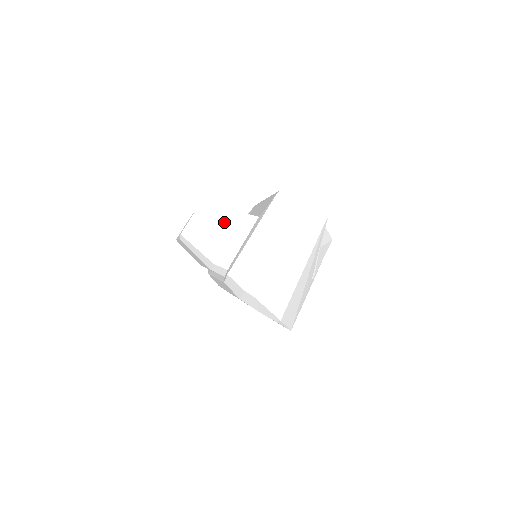
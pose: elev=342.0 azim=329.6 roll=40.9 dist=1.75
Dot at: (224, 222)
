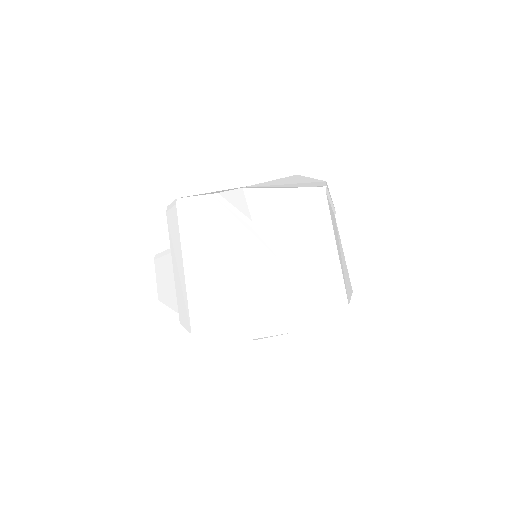
Dot at: (169, 267)
